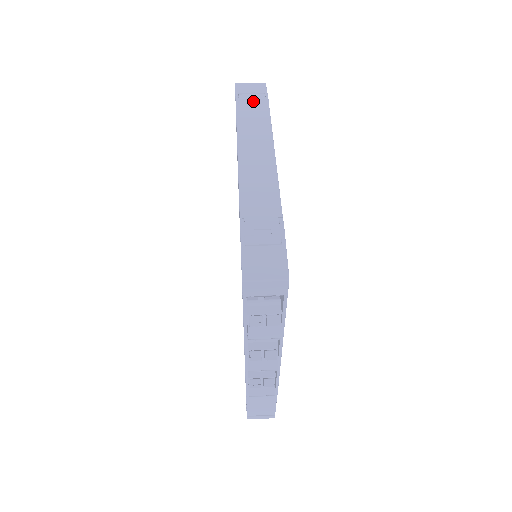
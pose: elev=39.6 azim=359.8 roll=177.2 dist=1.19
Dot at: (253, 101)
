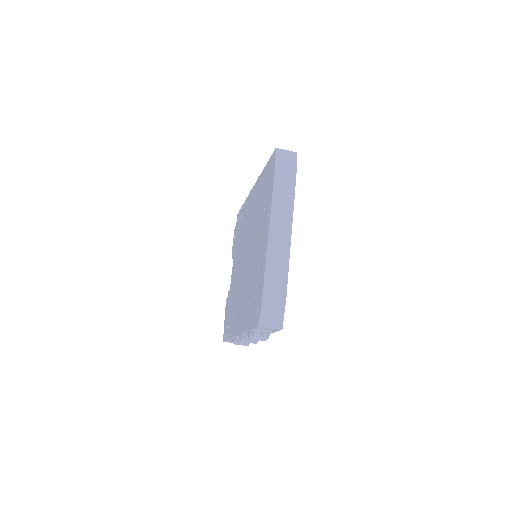
Dot at: (286, 177)
